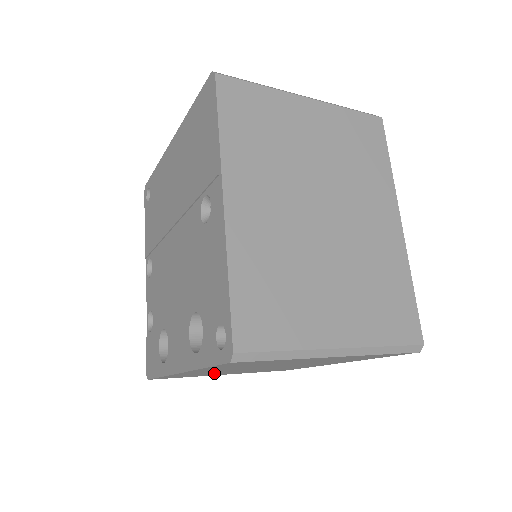
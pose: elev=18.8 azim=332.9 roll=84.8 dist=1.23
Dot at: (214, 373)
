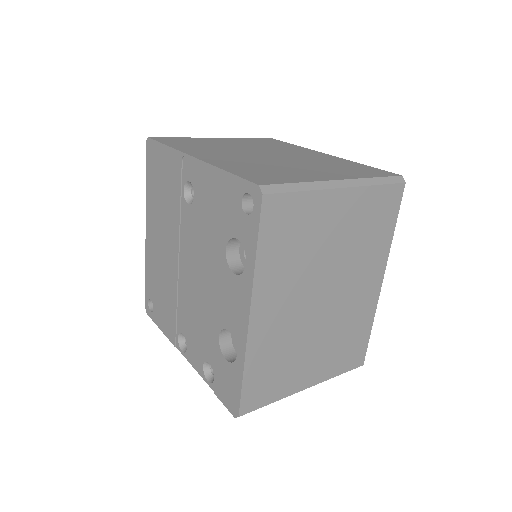
Dot at: (290, 353)
